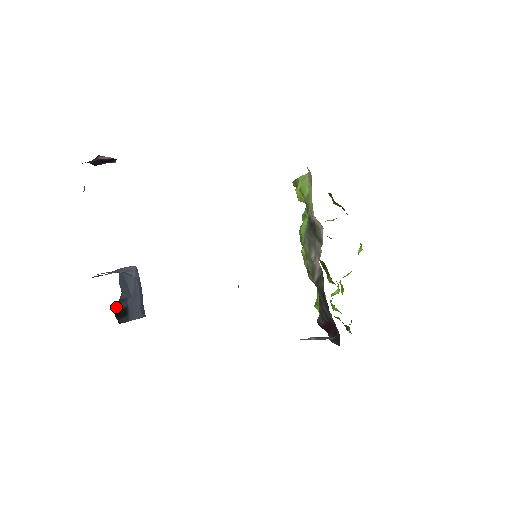
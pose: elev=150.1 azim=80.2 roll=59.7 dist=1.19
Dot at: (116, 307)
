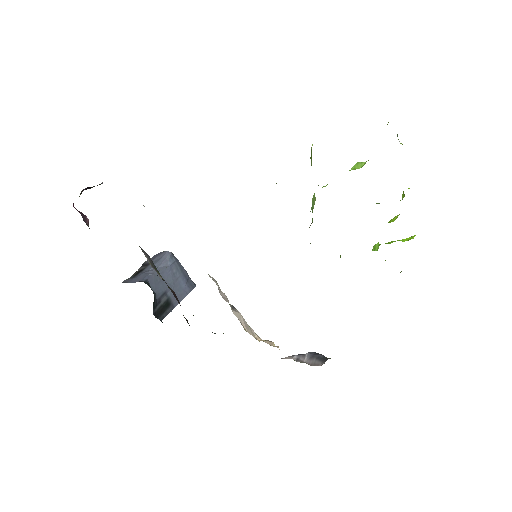
Dot at: (155, 309)
